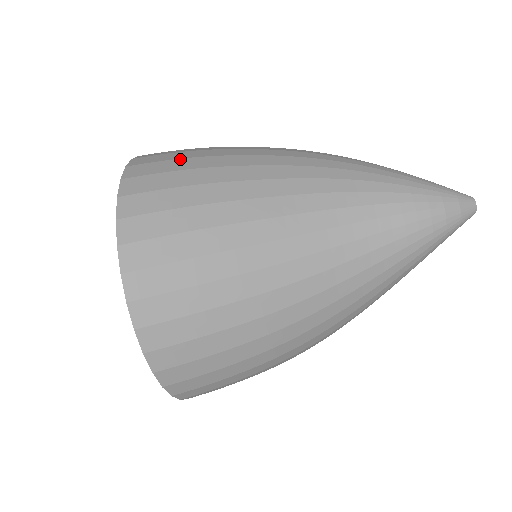
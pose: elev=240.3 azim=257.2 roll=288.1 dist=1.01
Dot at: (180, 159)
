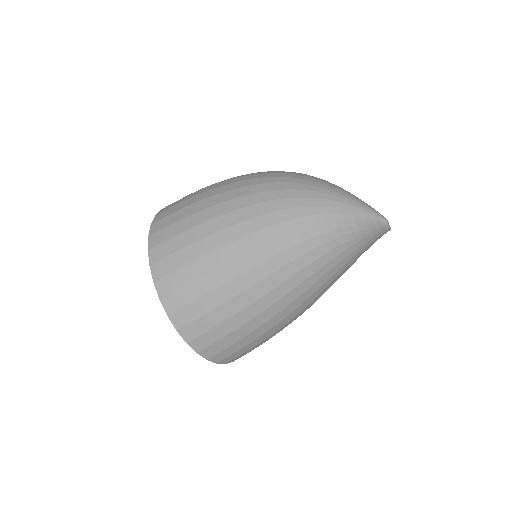
Dot at: (180, 234)
